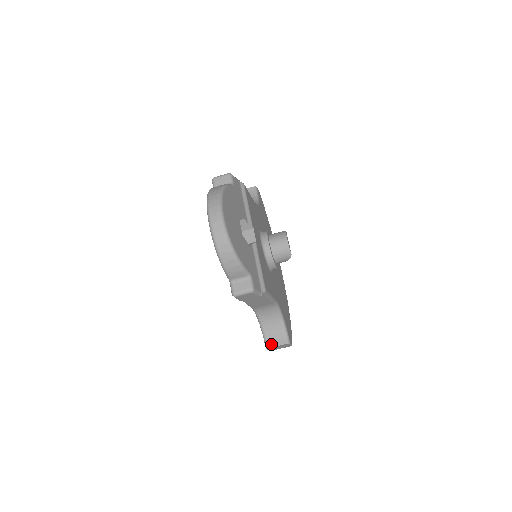
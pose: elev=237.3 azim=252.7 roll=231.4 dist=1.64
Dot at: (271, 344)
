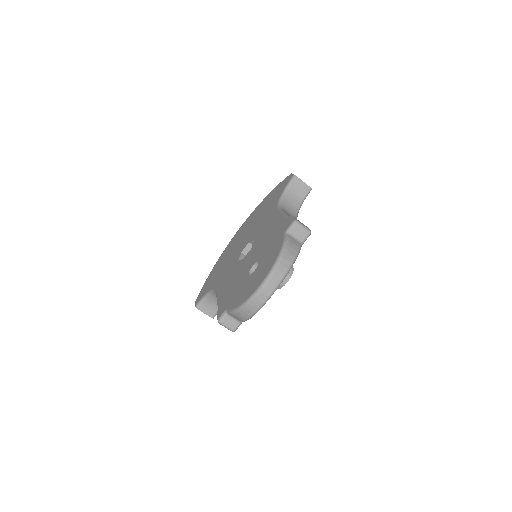
Dot at: (202, 309)
